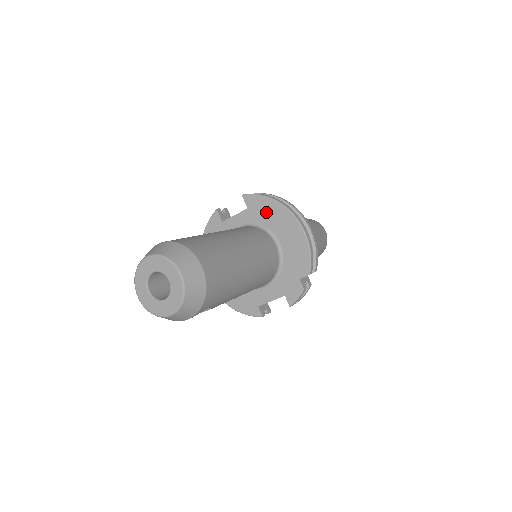
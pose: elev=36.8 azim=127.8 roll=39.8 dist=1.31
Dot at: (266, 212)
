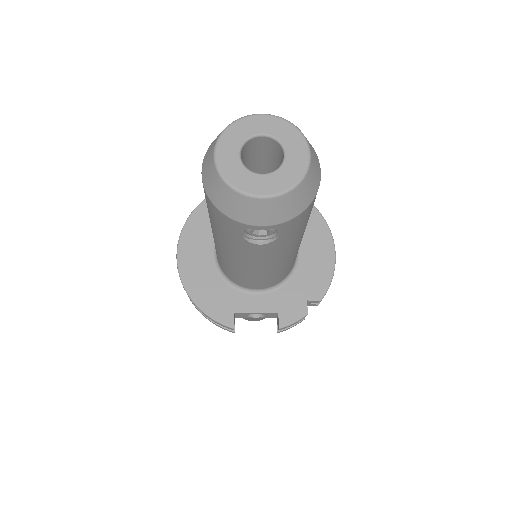
Dot at: occluded
